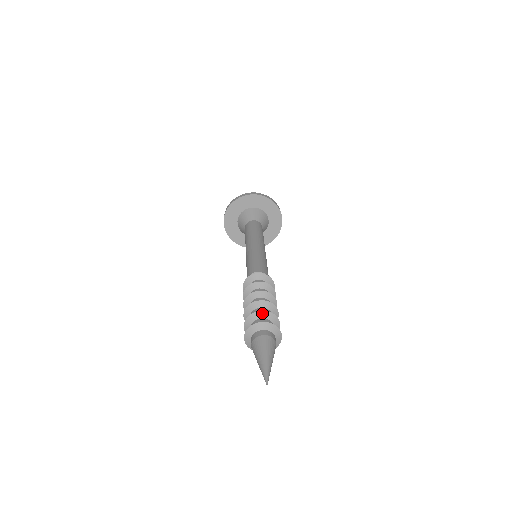
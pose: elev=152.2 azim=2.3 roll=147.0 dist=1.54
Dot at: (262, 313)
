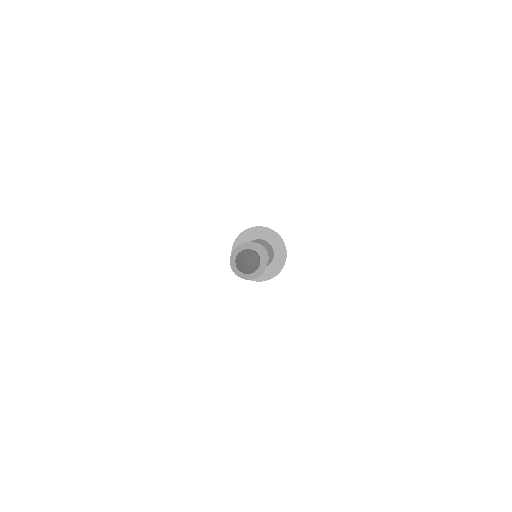
Dot at: occluded
